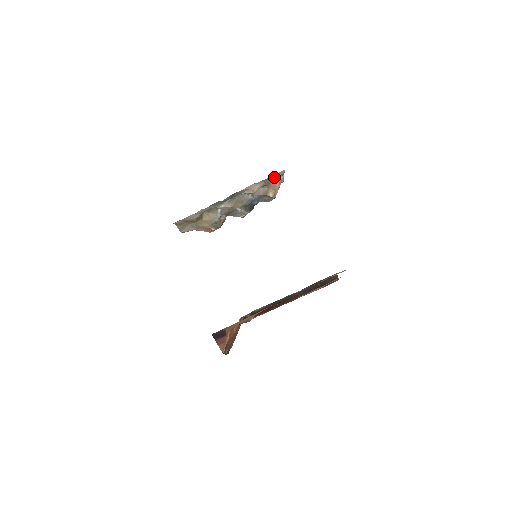
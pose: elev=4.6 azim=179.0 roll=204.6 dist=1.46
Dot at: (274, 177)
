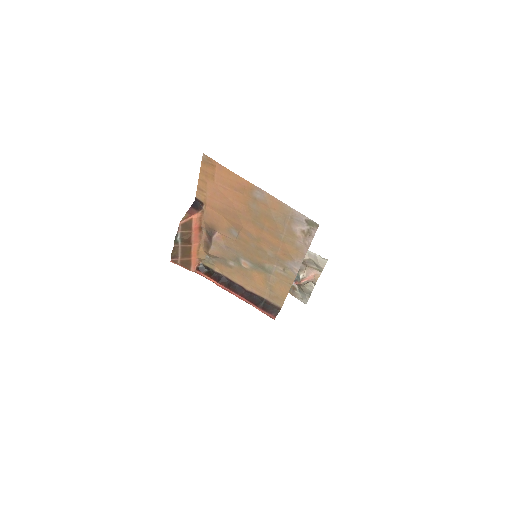
Dot at: (316, 263)
